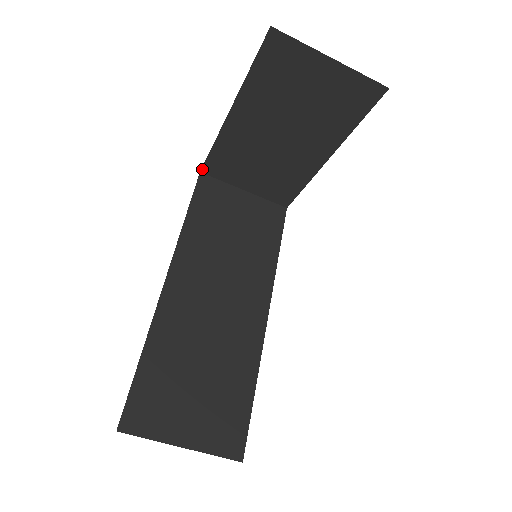
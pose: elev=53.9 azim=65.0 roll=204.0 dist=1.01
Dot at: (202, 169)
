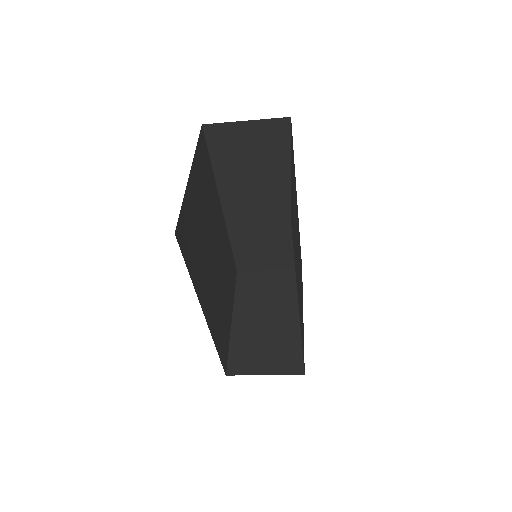
Dot at: (202, 127)
